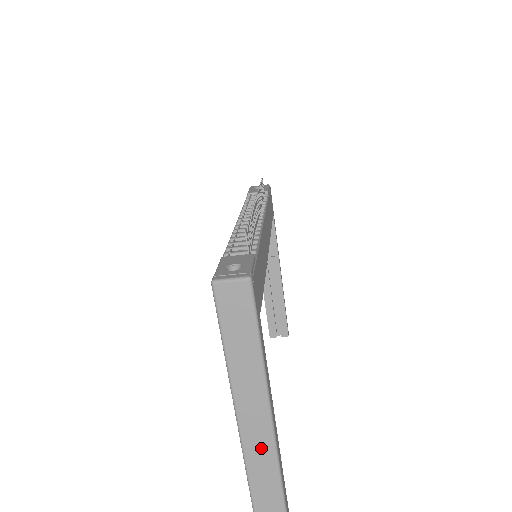
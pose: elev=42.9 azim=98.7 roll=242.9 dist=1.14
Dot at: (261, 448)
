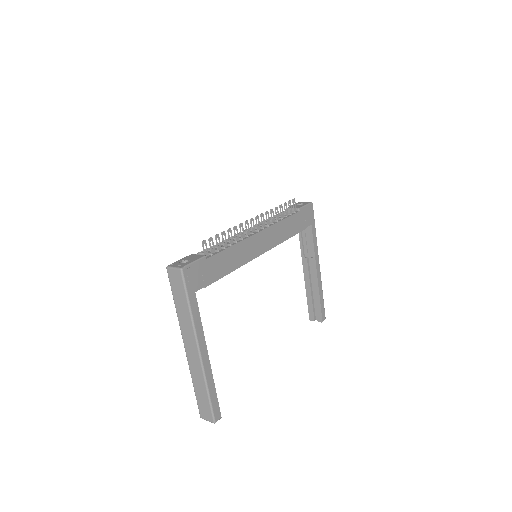
Dot at: (197, 370)
